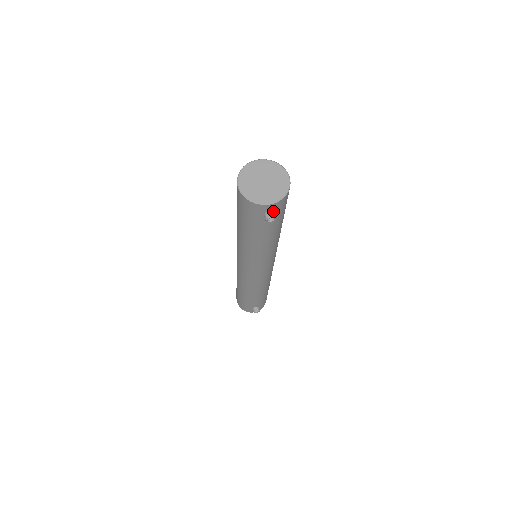
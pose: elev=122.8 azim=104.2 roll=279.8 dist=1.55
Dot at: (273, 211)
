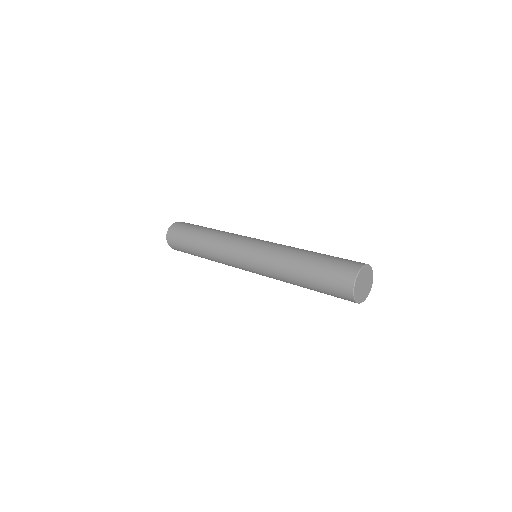
Dot at: occluded
